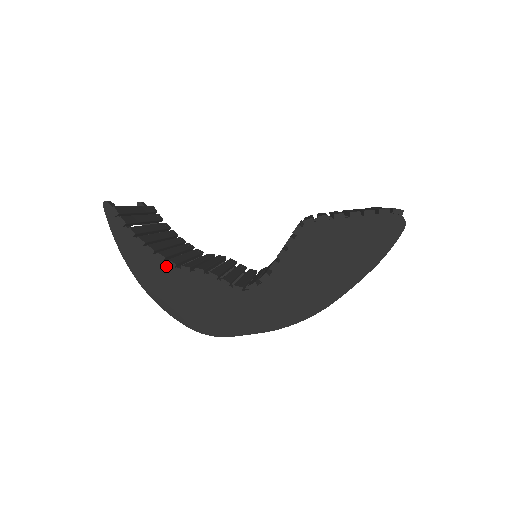
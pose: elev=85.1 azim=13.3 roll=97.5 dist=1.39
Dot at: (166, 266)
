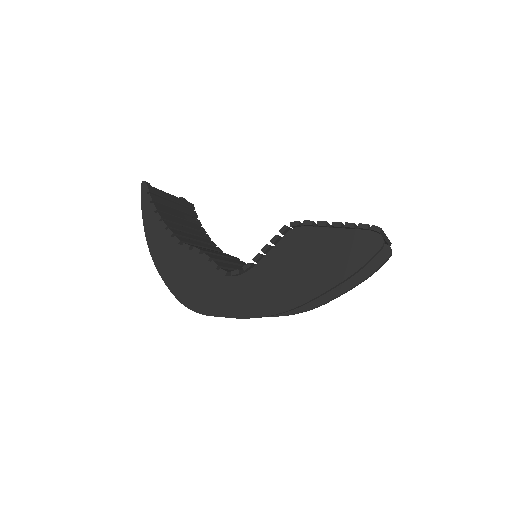
Dot at: (174, 242)
